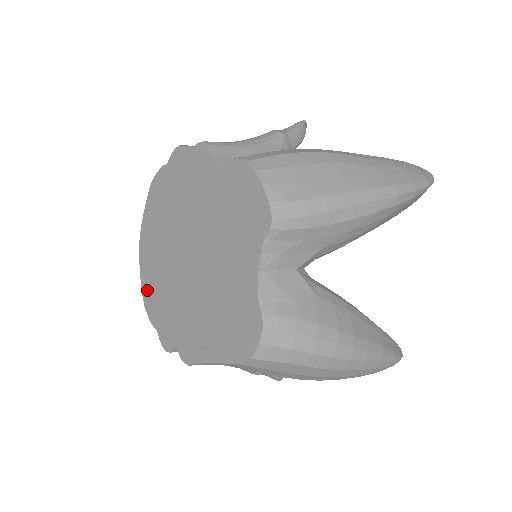
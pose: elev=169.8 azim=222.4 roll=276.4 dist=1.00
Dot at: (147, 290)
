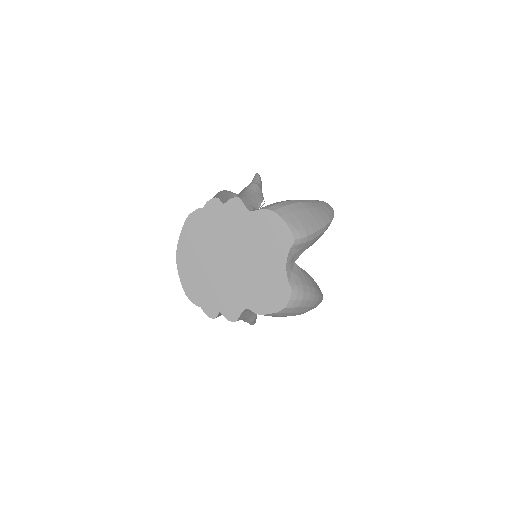
Dot at: (188, 285)
